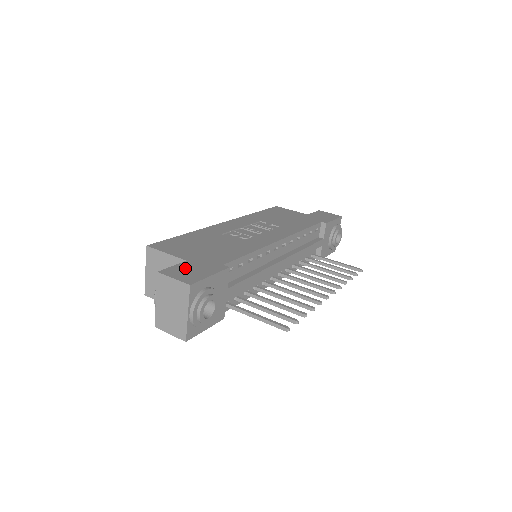
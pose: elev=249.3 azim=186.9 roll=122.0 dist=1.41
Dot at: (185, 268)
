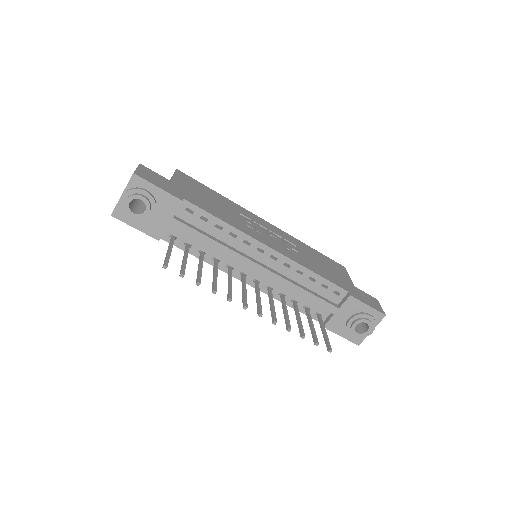
Dot at: (158, 177)
